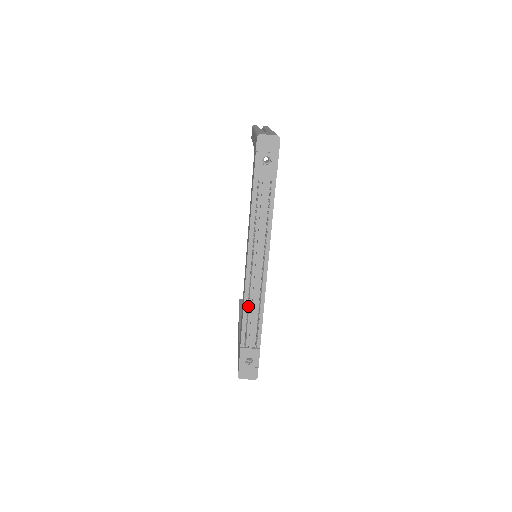
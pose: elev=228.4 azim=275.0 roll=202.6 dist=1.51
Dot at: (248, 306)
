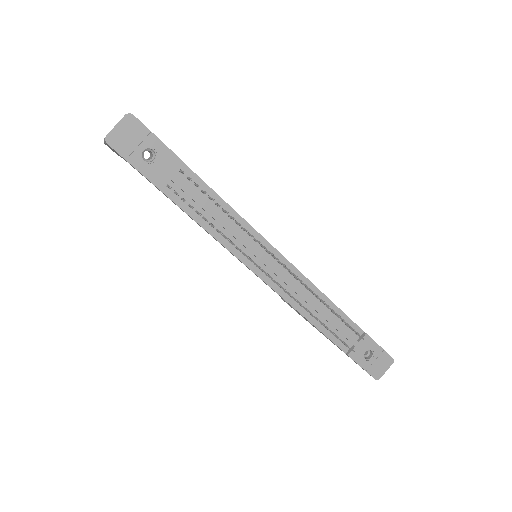
Dot at: occluded
